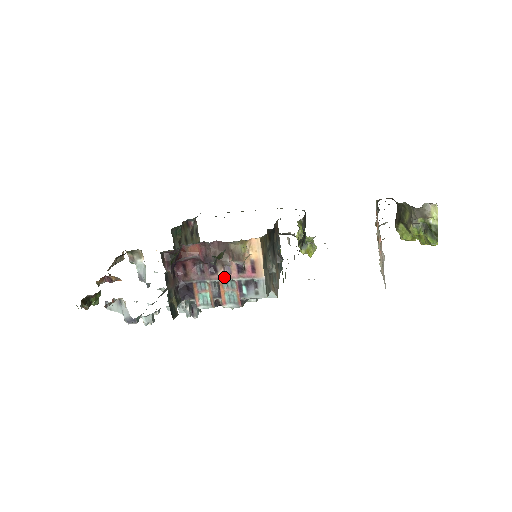
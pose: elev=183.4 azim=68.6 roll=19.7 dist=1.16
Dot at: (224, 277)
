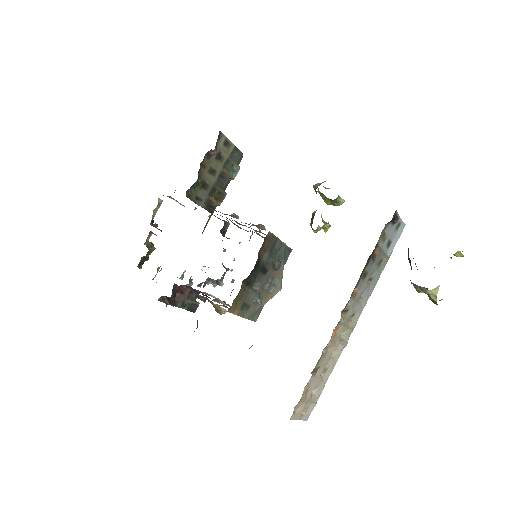
Dot at: occluded
